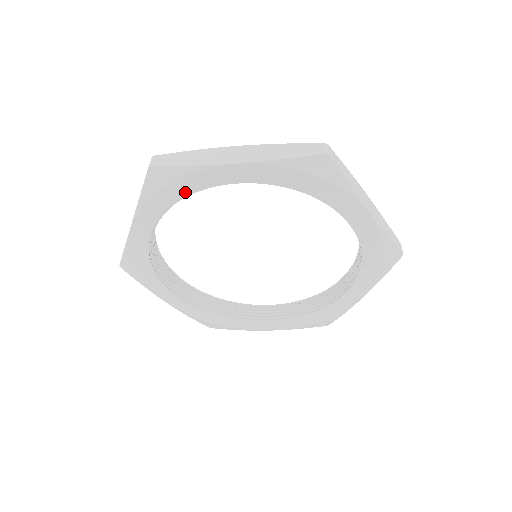
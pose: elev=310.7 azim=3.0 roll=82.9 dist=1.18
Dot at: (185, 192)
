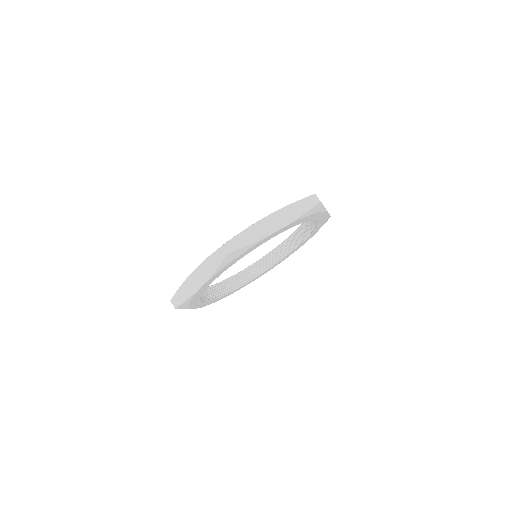
Dot at: occluded
